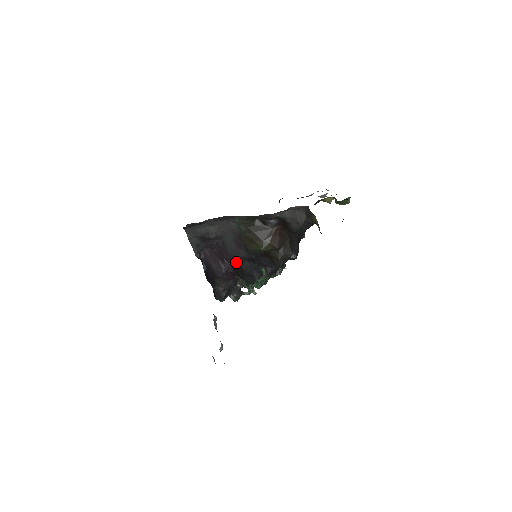
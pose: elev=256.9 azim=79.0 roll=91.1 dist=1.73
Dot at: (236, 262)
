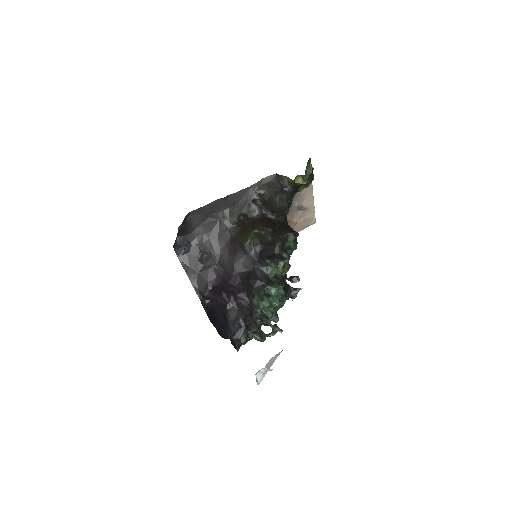
Dot at: (240, 279)
